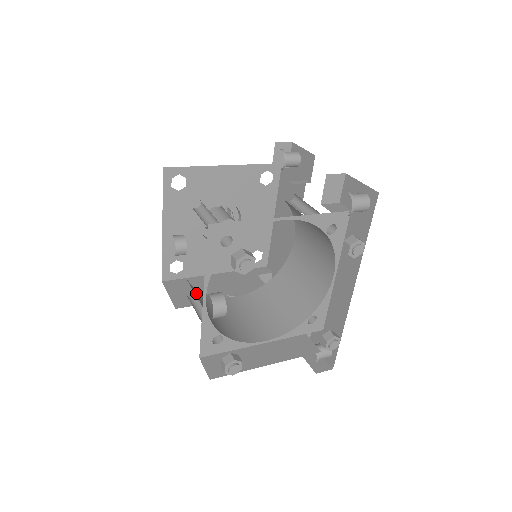
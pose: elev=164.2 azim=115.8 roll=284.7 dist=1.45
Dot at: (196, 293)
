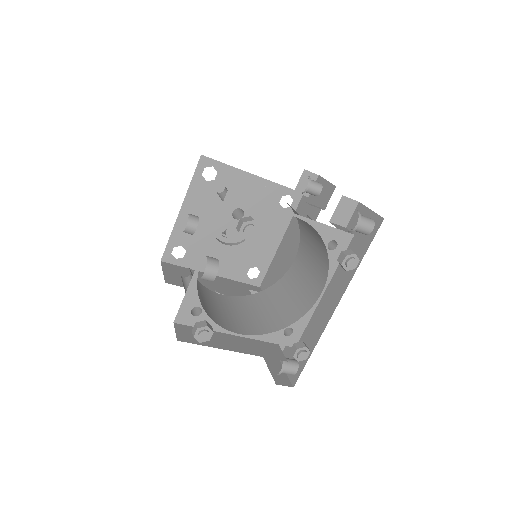
Dot at: (190, 271)
